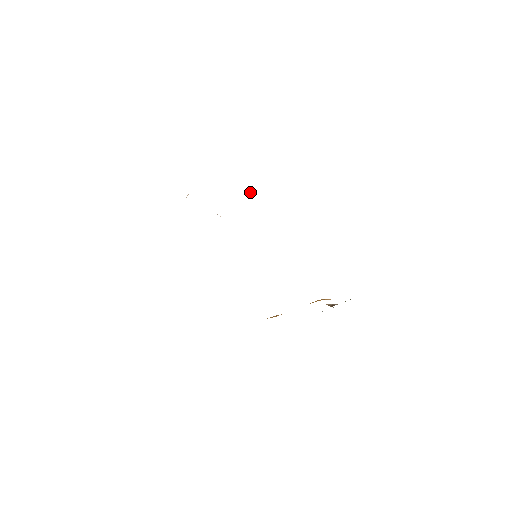
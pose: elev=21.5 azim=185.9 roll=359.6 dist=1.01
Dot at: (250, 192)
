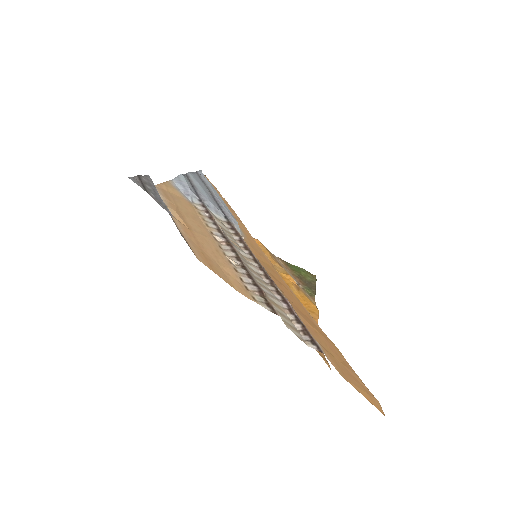
Dot at: (268, 274)
